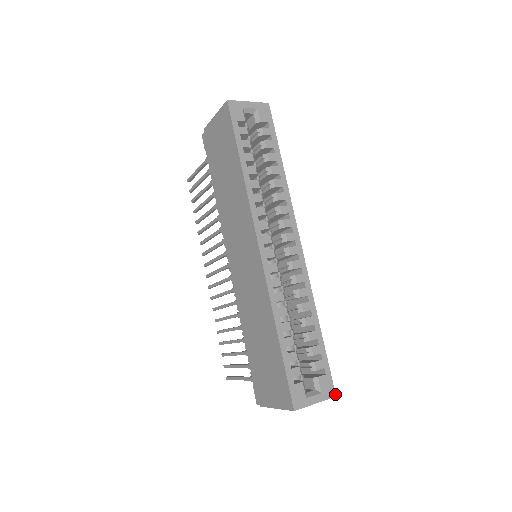
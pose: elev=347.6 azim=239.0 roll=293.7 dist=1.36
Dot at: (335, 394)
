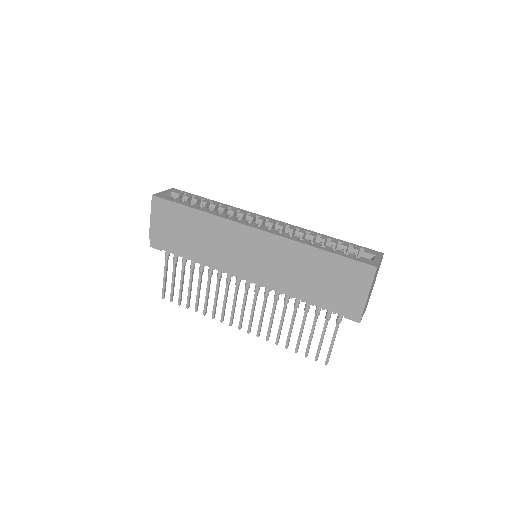
Dot at: (382, 253)
